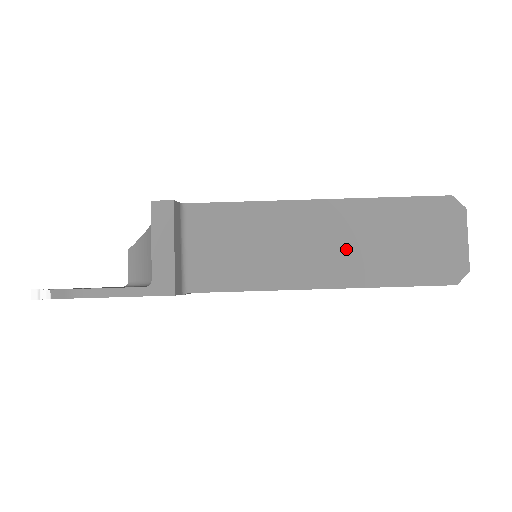
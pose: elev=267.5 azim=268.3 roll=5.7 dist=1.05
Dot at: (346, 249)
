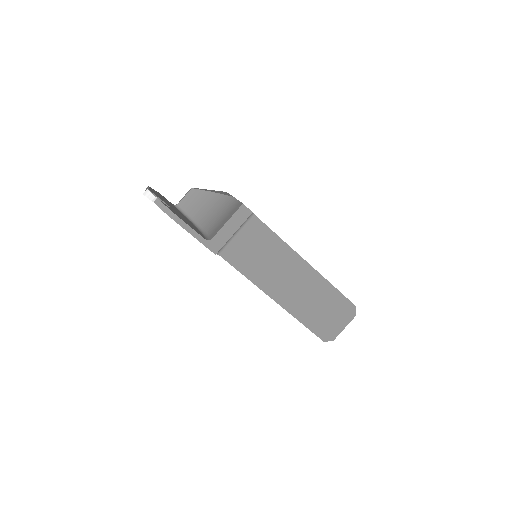
Dot at: (299, 293)
